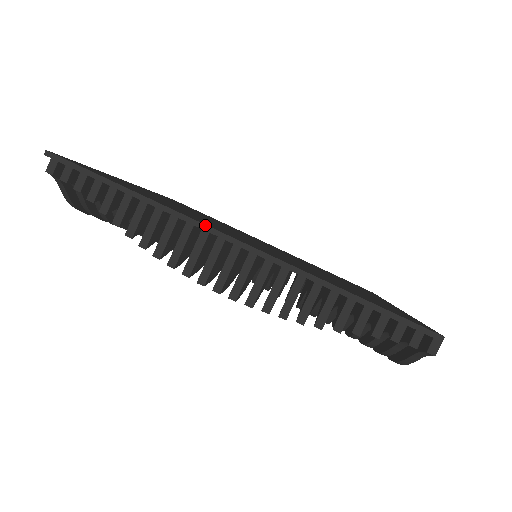
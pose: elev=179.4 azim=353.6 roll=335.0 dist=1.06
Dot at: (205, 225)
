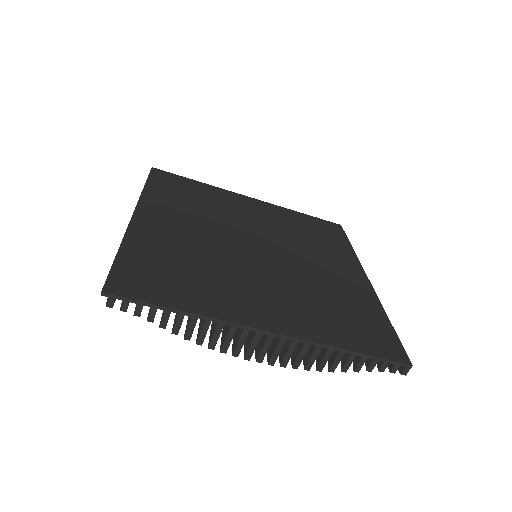
Dot at: (246, 326)
